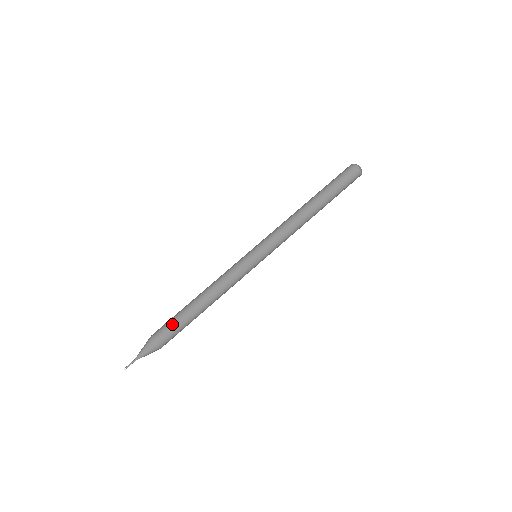
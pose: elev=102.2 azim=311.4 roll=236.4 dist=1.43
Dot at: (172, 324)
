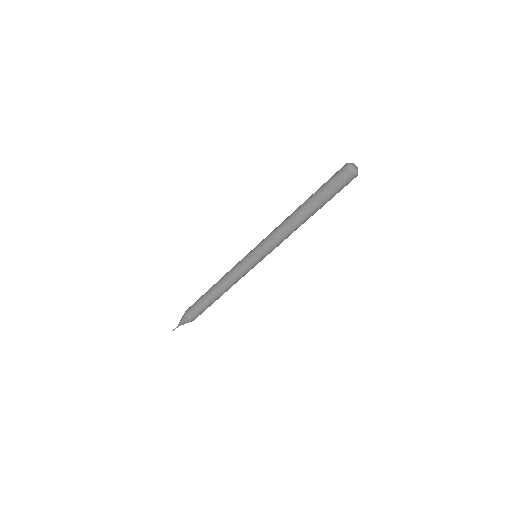
Dot at: occluded
